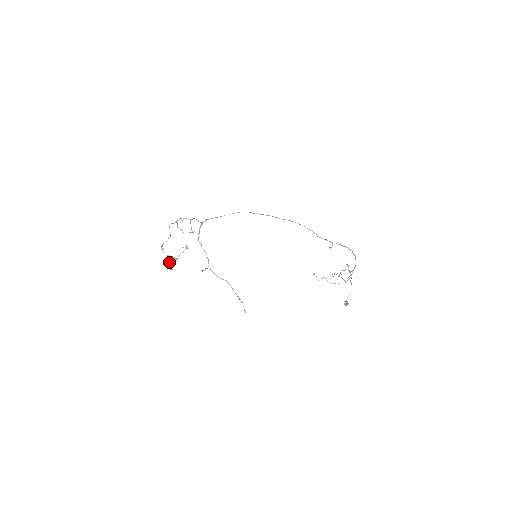
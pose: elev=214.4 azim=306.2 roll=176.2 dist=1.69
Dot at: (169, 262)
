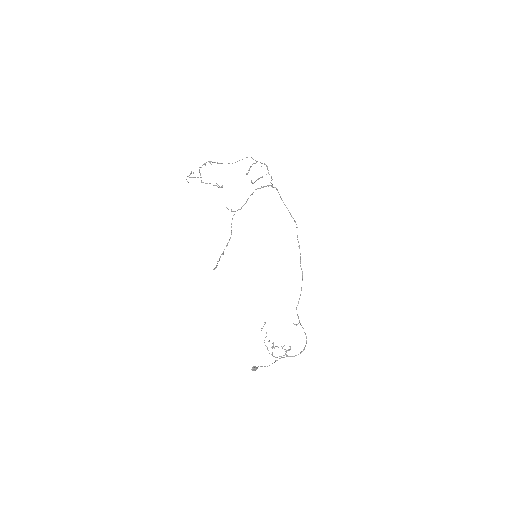
Dot at: (193, 177)
